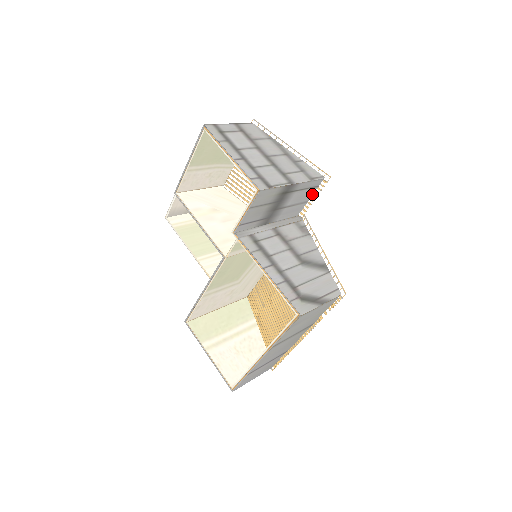
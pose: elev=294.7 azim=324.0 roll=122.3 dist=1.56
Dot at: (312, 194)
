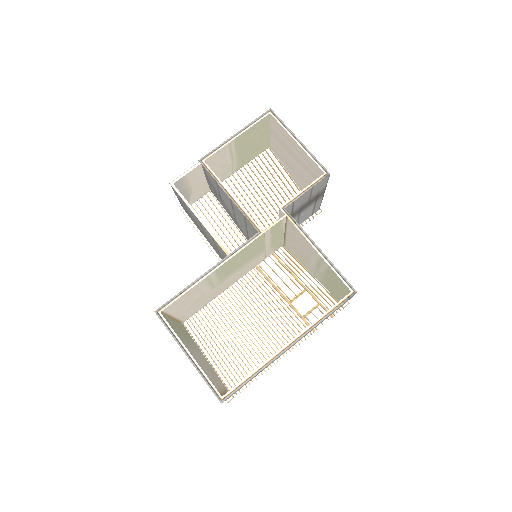
Dot at: (304, 220)
